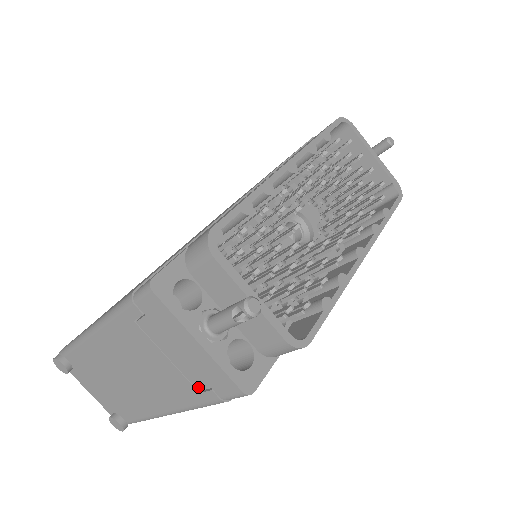
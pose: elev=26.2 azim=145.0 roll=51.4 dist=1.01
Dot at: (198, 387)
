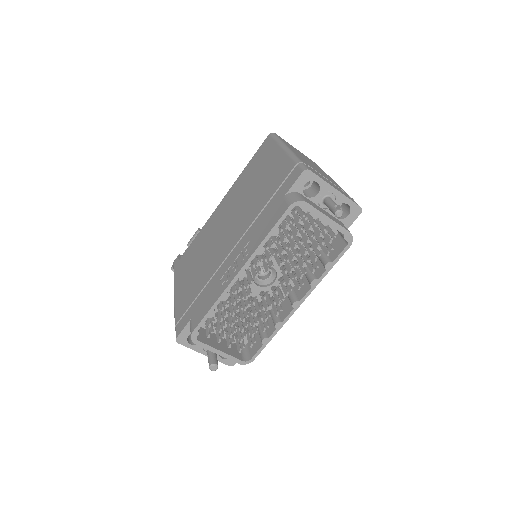
Dot at: occluded
